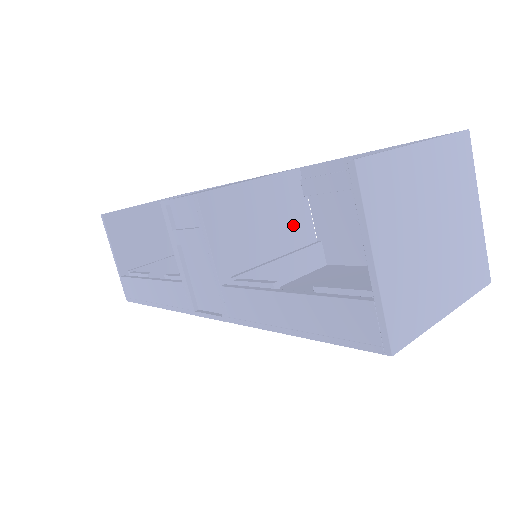
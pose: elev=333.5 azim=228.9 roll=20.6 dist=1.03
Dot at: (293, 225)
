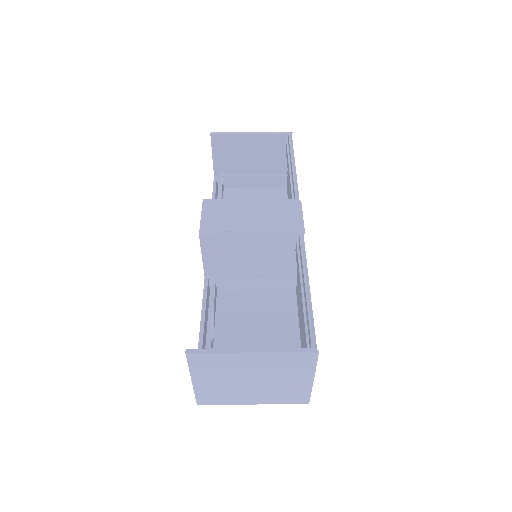
Dot at: (277, 262)
